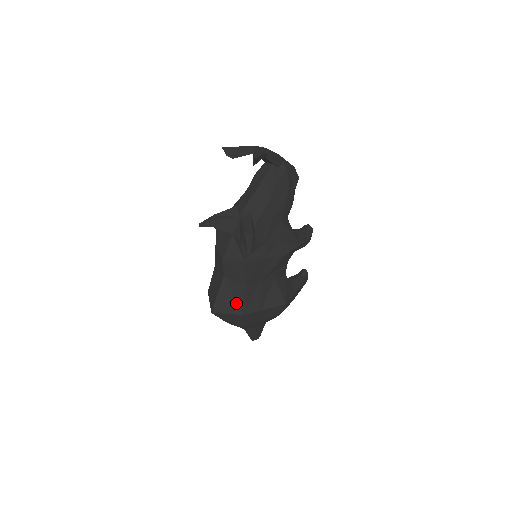
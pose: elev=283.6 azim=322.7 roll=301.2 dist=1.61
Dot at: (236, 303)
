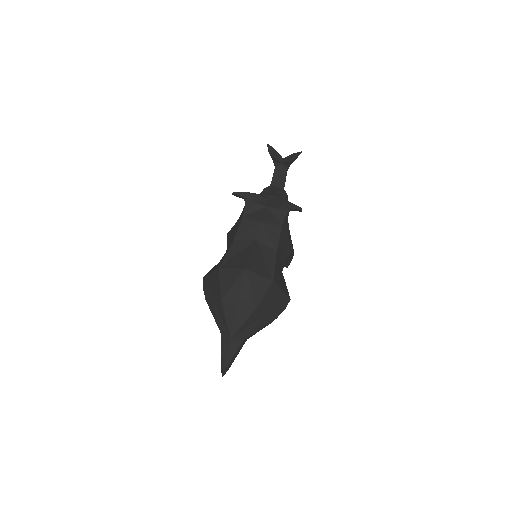
Dot at: (267, 268)
